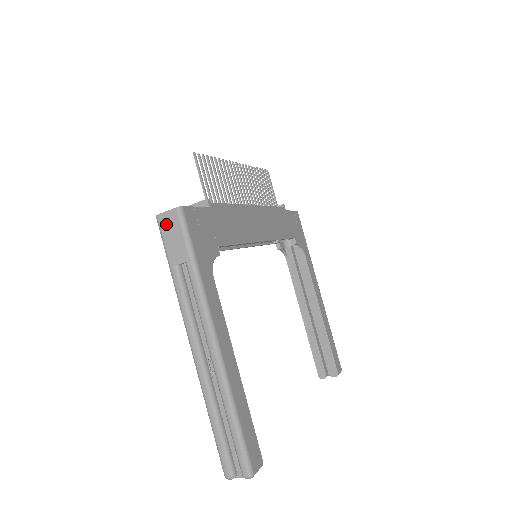
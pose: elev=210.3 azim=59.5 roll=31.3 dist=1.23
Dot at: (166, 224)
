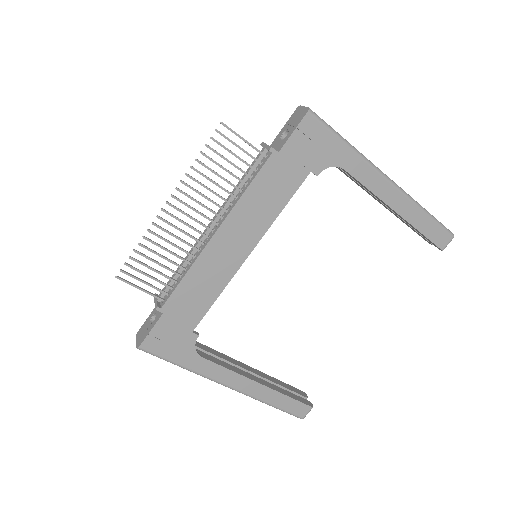
Dot at: occluded
